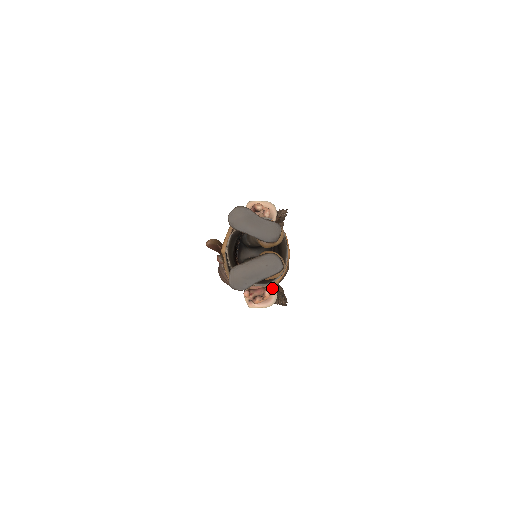
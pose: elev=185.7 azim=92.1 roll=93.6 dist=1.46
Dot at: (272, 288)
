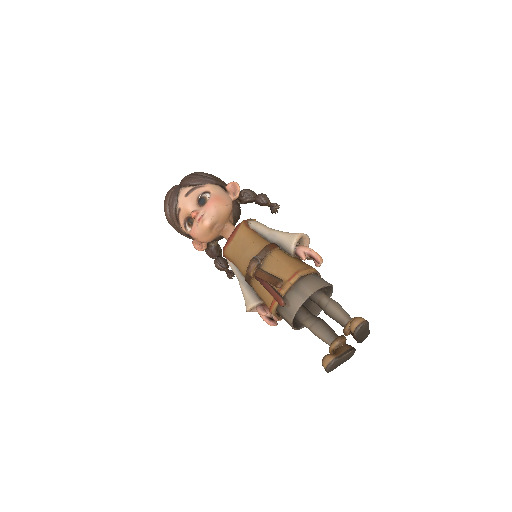
Dot at: occluded
